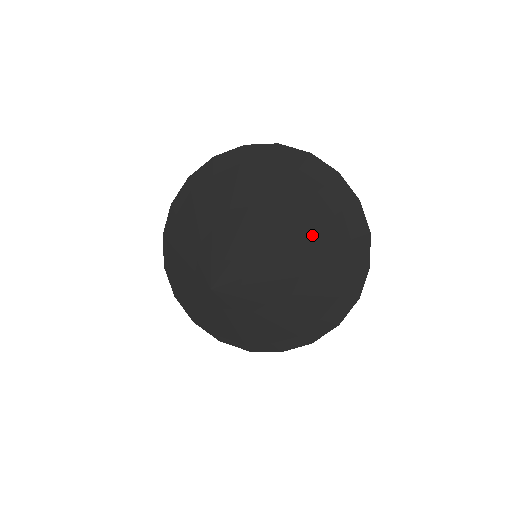
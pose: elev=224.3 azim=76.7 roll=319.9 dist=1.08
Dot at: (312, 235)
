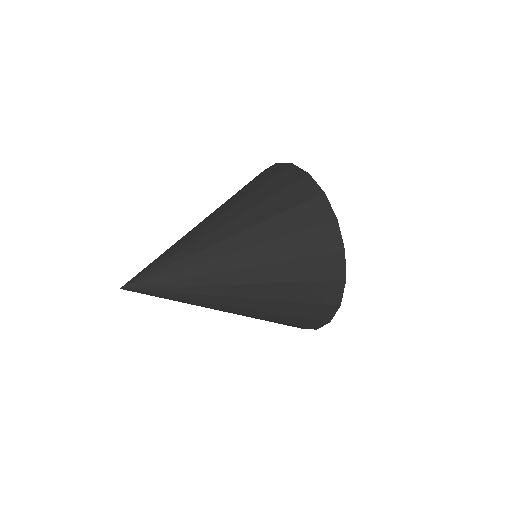
Dot at: (237, 256)
